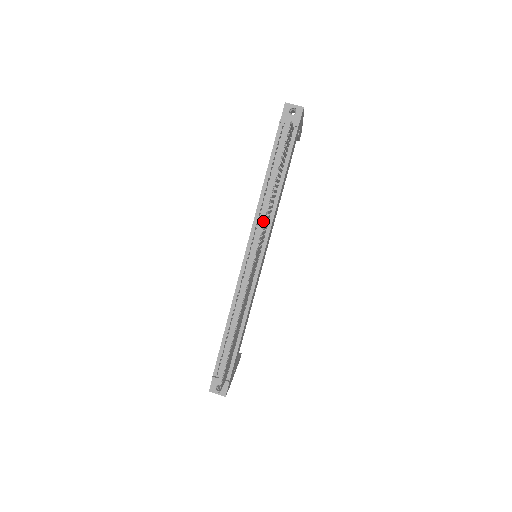
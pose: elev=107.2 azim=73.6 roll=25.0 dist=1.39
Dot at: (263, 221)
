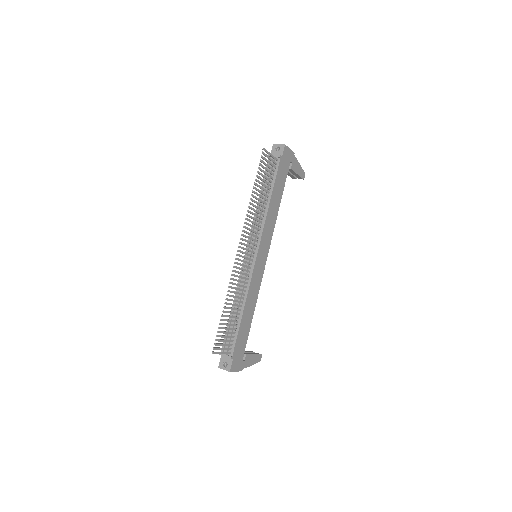
Dot at: (257, 226)
